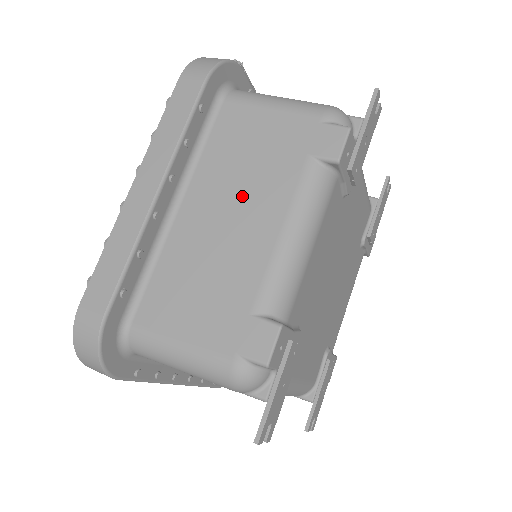
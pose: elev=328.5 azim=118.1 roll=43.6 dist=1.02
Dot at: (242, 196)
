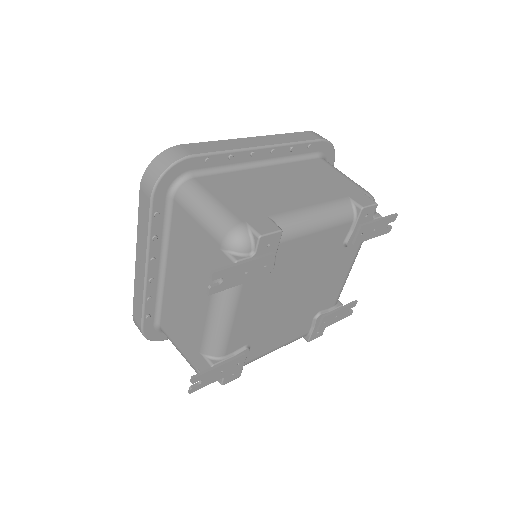
Dot at: (301, 185)
